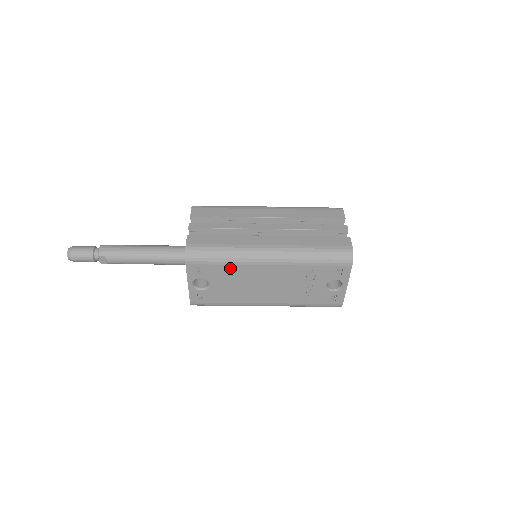
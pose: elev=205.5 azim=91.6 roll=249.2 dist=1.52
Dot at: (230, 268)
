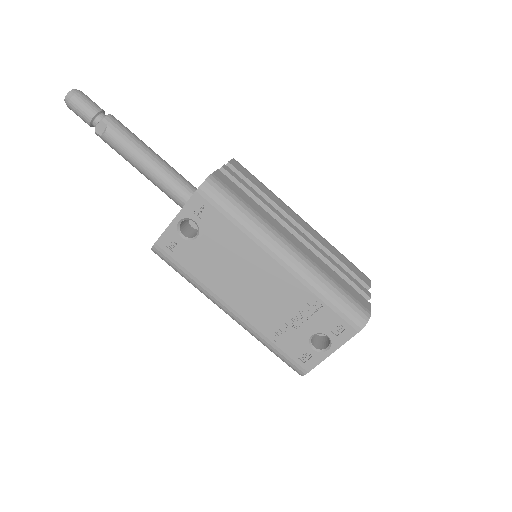
Dot at: (236, 234)
